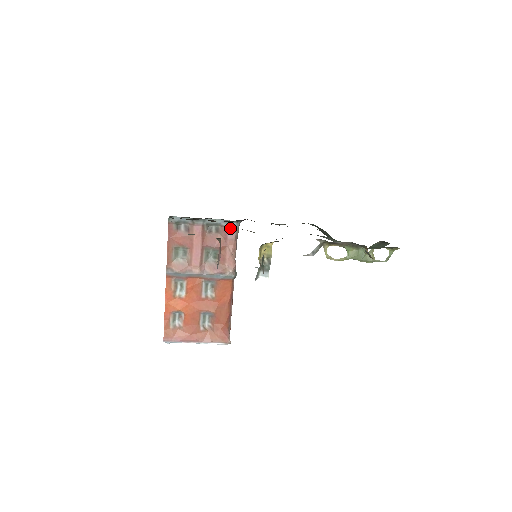
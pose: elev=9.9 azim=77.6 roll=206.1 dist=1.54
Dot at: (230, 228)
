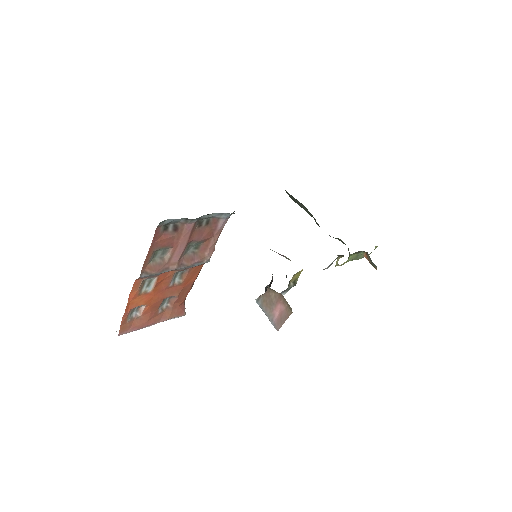
Dot at: (223, 219)
